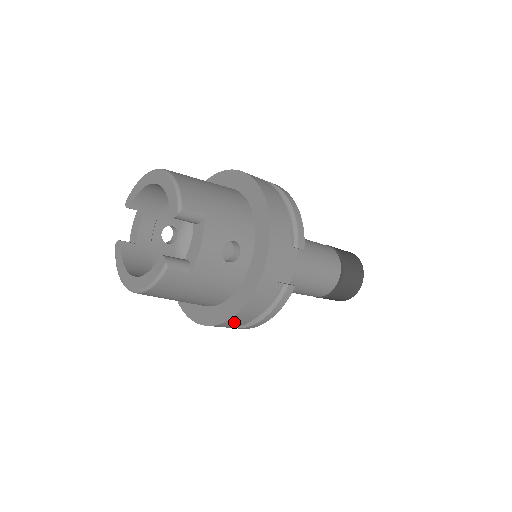
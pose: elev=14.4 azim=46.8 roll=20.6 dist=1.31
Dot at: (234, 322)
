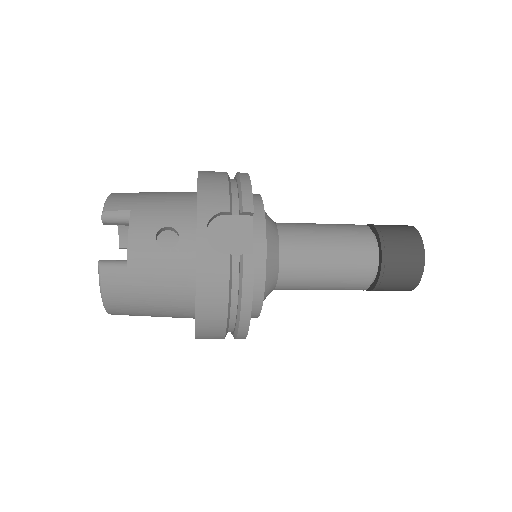
Dot at: (208, 318)
